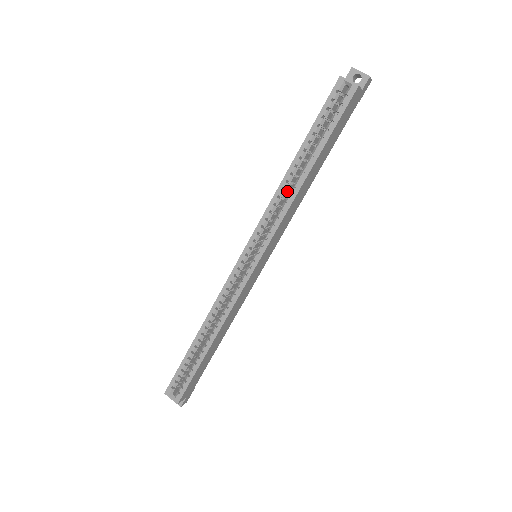
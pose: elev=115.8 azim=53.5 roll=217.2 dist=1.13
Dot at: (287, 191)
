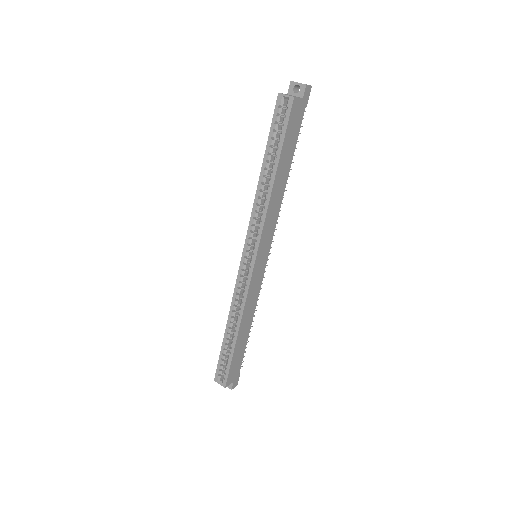
Dot at: (264, 198)
